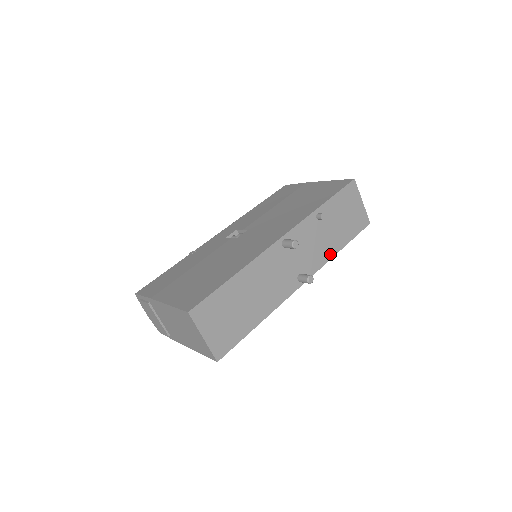
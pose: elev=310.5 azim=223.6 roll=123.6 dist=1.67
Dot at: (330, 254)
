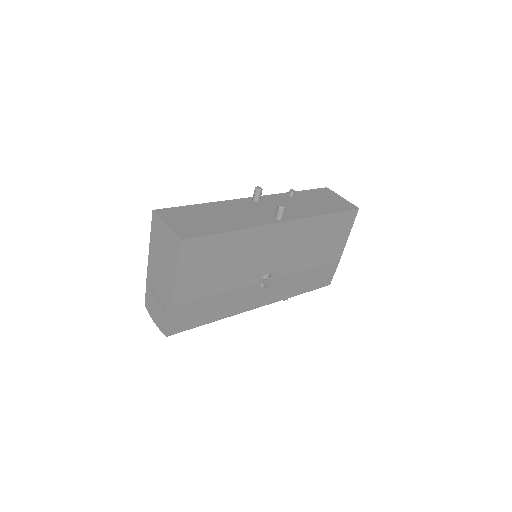
Dot at: (313, 214)
